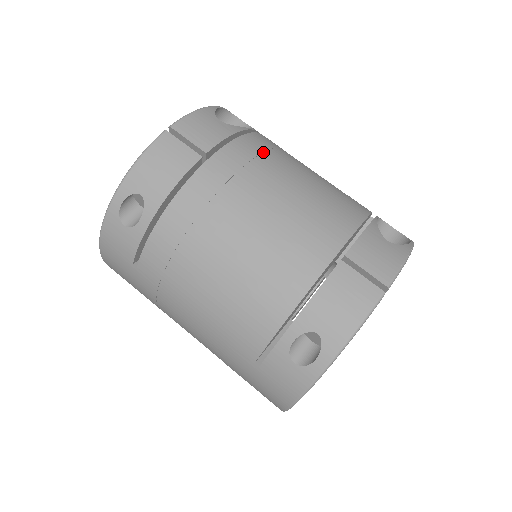
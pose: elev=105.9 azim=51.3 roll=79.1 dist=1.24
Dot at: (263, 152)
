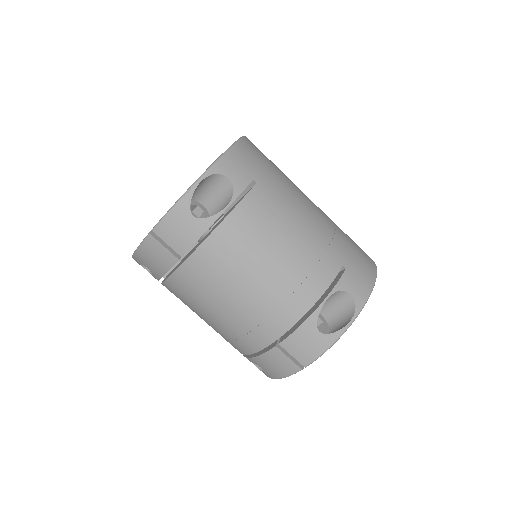
Dot at: (229, 250)
